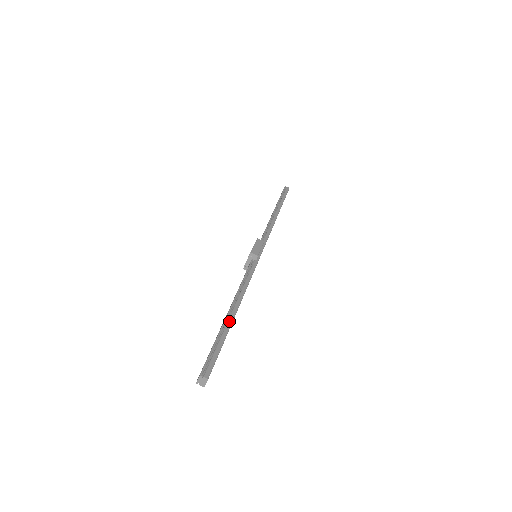
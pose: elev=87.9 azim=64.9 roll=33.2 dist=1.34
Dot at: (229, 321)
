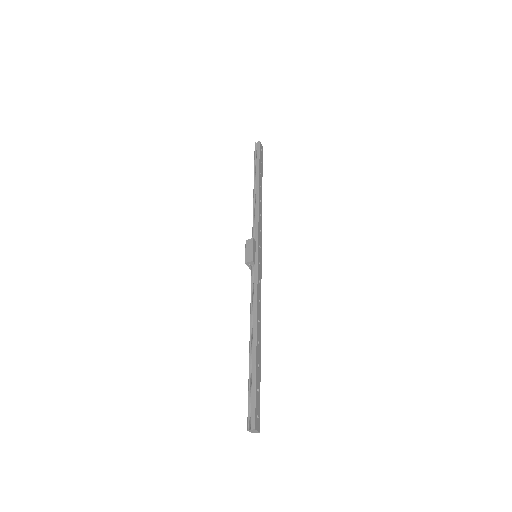
Dot at: (253, 355)
